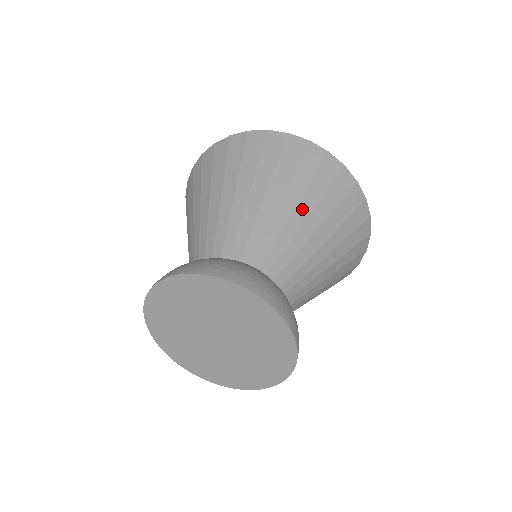
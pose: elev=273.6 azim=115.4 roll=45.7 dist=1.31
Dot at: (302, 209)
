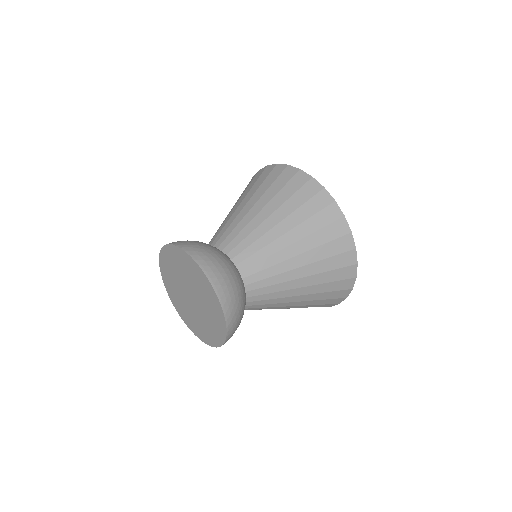
Dot at: (276, 217)
